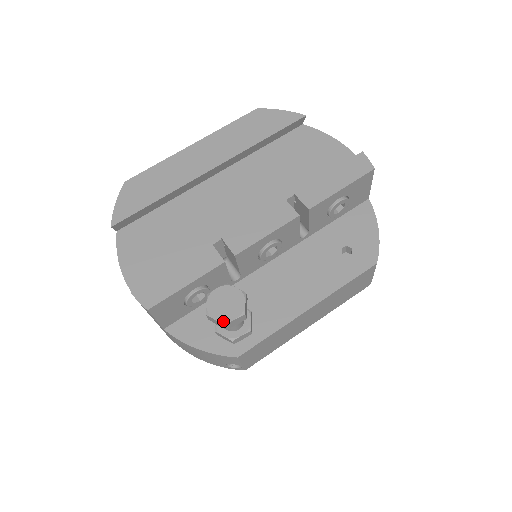
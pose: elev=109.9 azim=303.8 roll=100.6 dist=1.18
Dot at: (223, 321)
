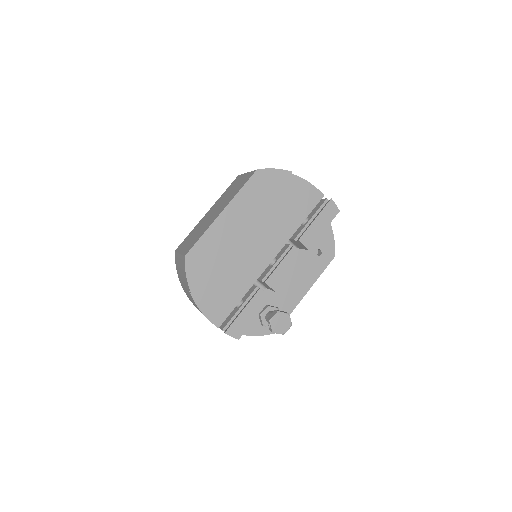
Dot at: (283, 333)
